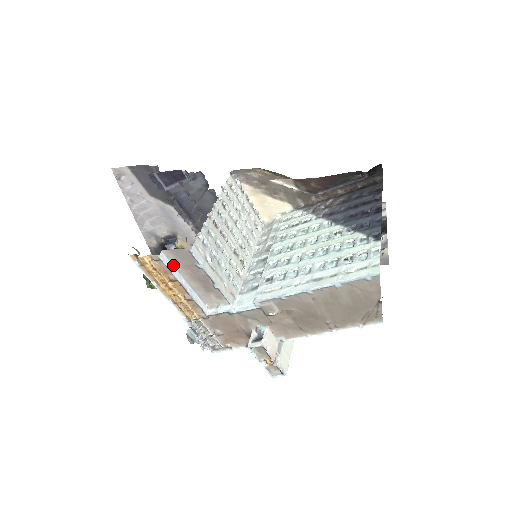
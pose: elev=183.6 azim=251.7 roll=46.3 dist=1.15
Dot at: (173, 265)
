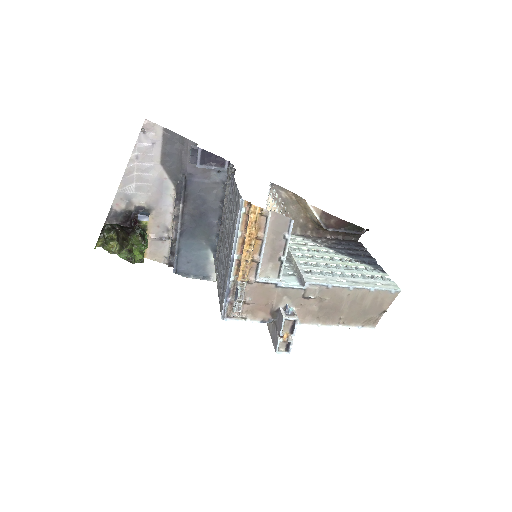
Dot at: (268, 226)
